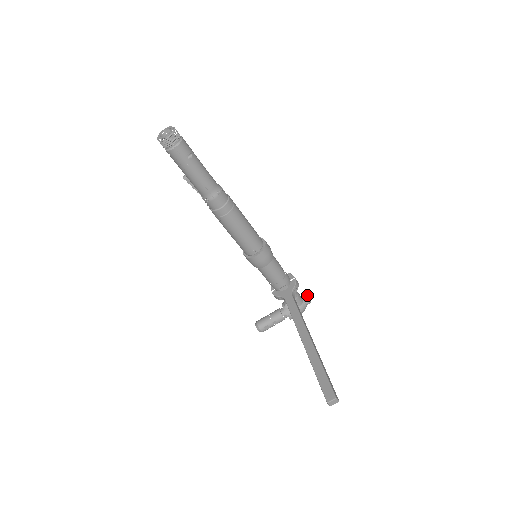
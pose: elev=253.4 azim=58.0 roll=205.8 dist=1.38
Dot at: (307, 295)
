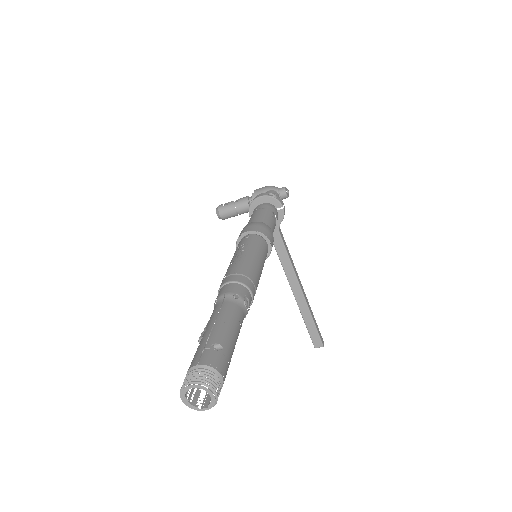
Dot at: (286, 192)
